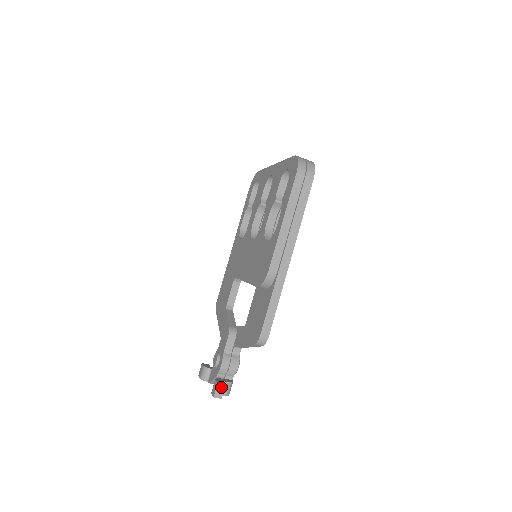
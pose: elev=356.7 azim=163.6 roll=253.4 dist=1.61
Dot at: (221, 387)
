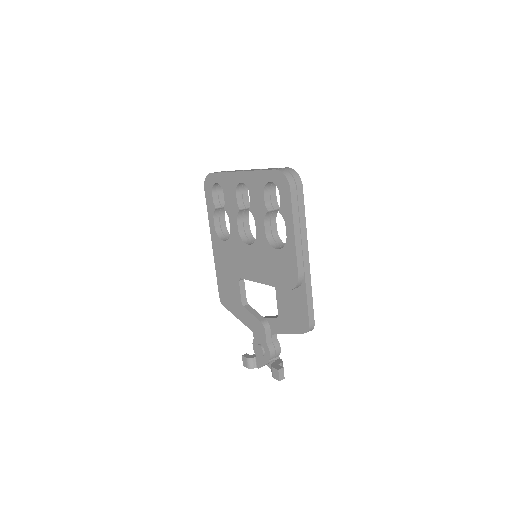
Dot at: (281, 371)
